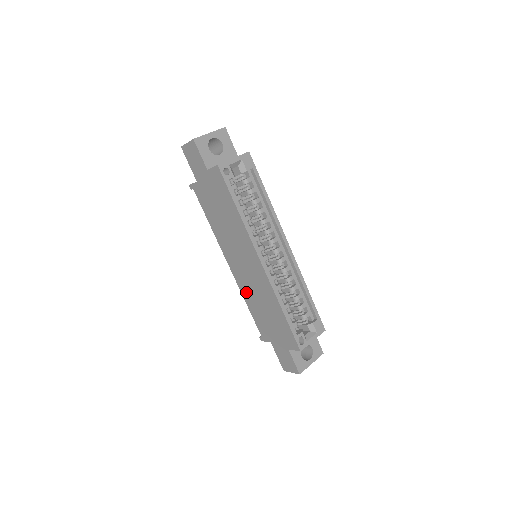
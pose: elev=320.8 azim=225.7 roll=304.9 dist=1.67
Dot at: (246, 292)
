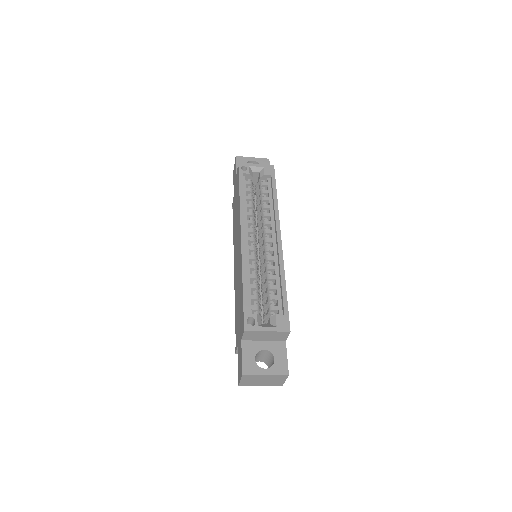
Dot at: occluded
